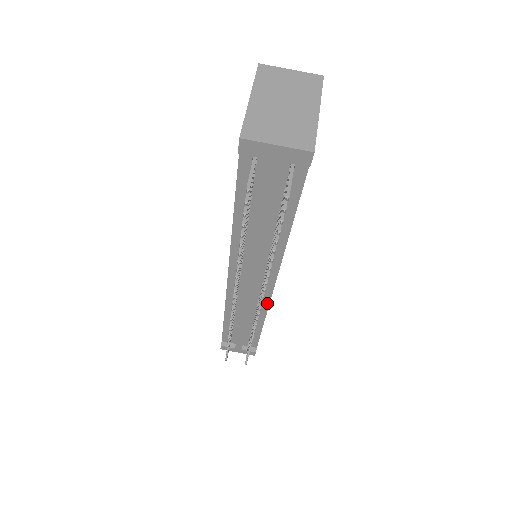
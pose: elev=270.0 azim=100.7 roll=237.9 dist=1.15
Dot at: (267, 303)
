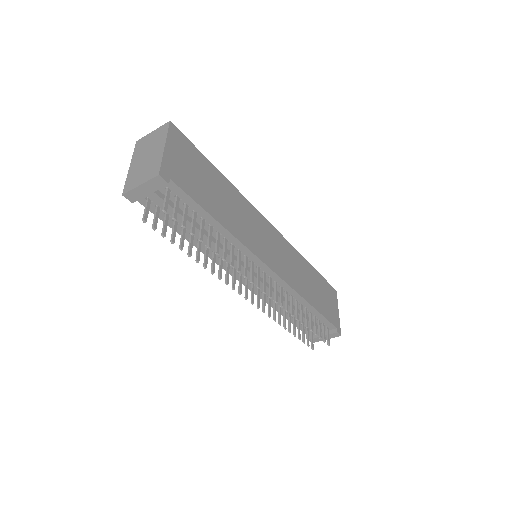
Dot at: (288, 286)
